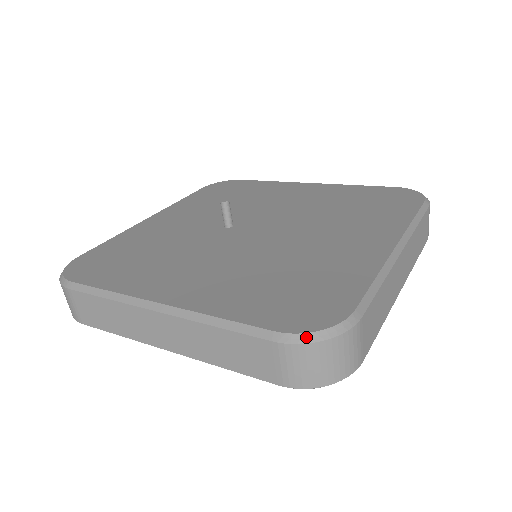
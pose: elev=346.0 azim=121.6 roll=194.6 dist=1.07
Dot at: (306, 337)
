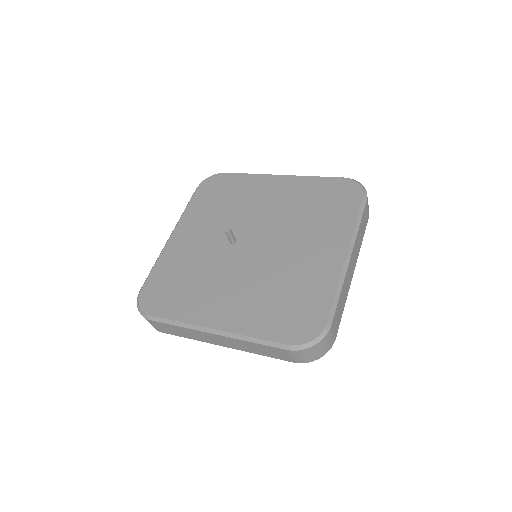
Dot at: (304, 346)
